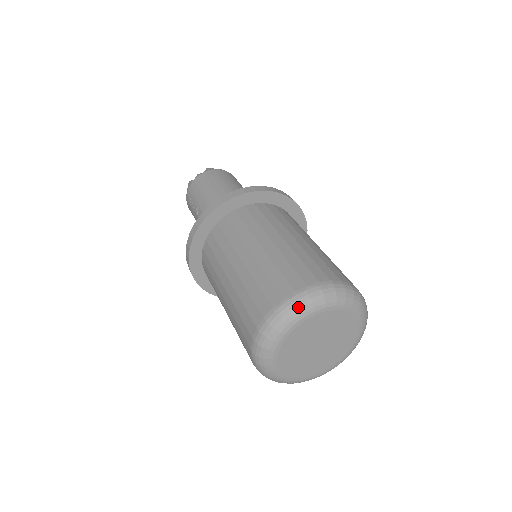
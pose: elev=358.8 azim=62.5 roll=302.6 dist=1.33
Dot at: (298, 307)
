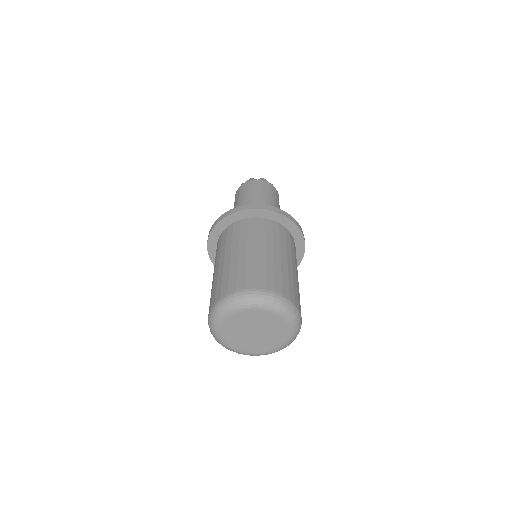
Dot at: (226, 305)
